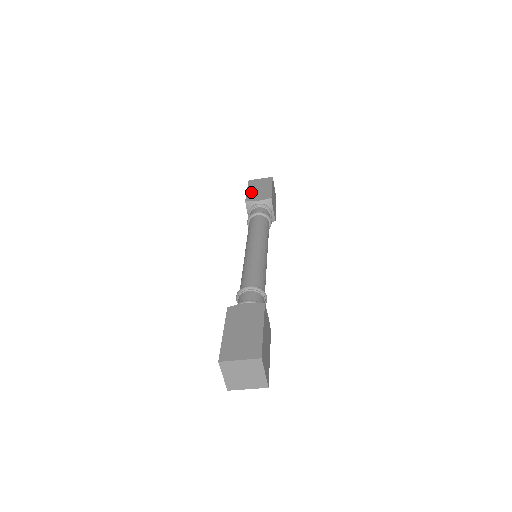
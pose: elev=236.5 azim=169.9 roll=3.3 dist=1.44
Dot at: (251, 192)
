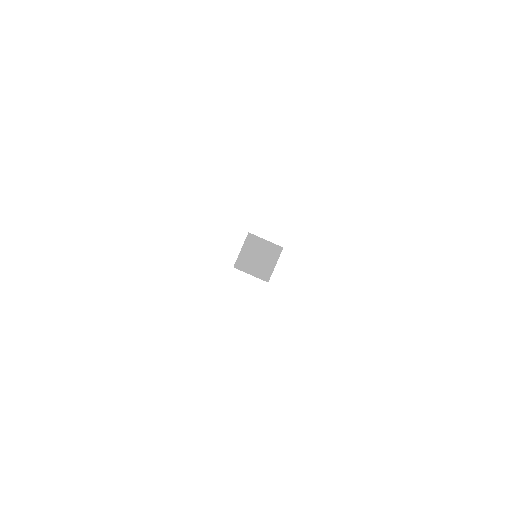
Dot at: occluded
